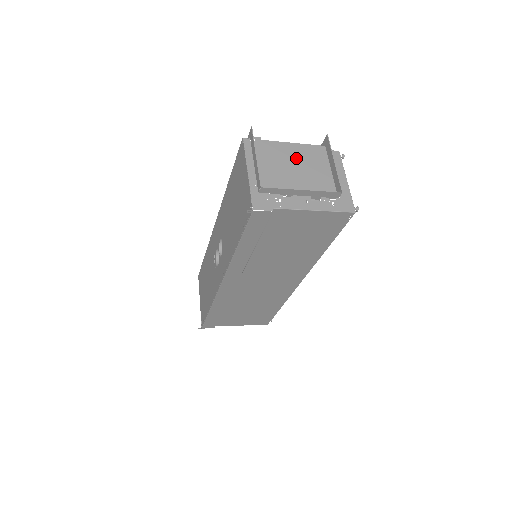
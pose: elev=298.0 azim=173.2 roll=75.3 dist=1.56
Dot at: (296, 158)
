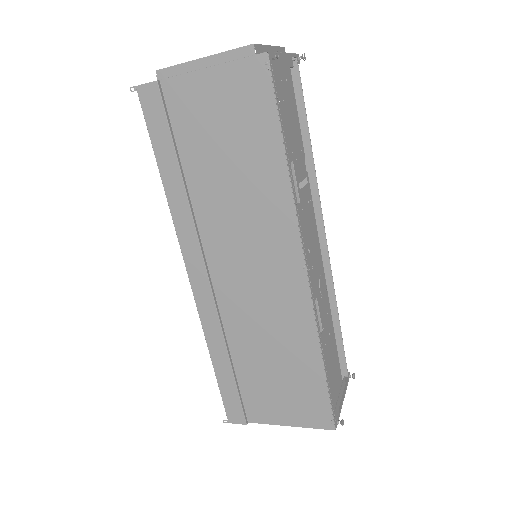
Dot at: occluded
